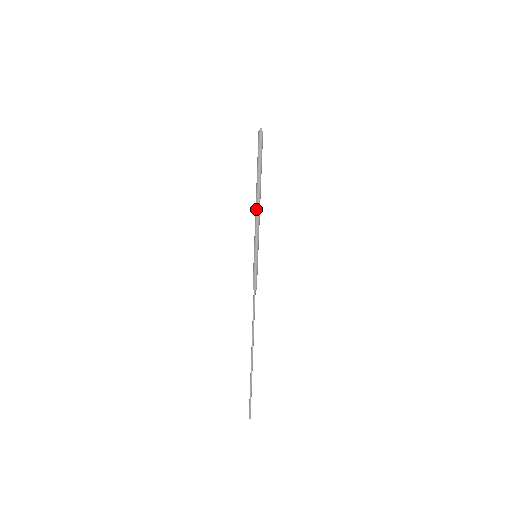
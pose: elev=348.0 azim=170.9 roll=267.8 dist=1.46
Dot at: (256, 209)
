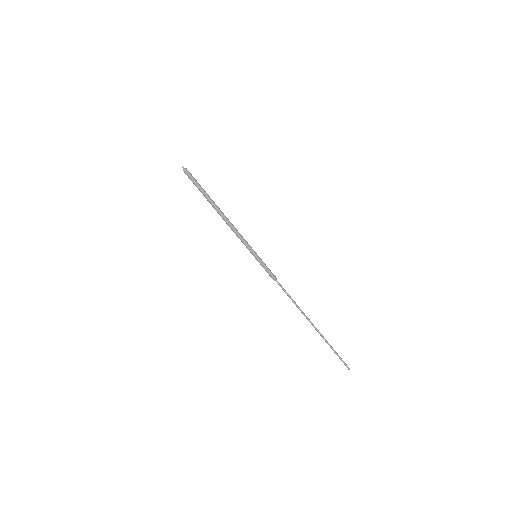
Dot at: (227, 224)
